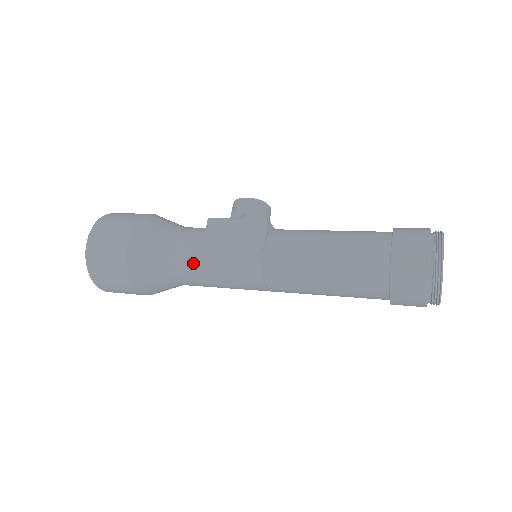
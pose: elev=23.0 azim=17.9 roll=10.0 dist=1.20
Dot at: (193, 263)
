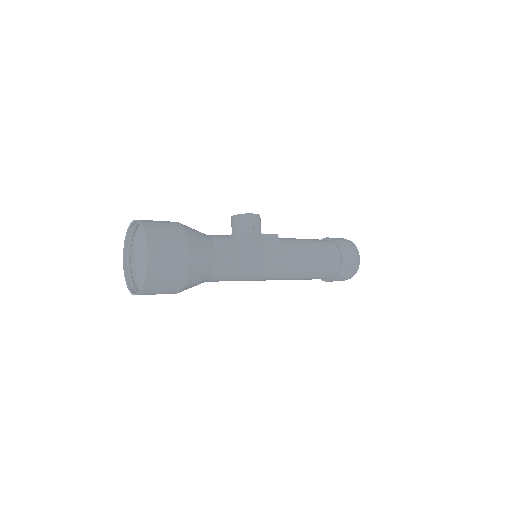
Dot at: (233, 269)
